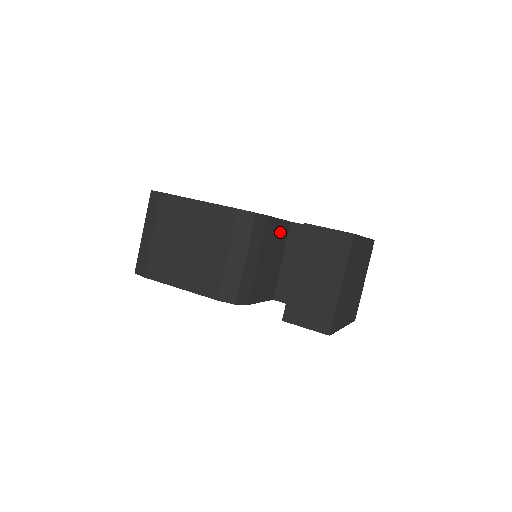
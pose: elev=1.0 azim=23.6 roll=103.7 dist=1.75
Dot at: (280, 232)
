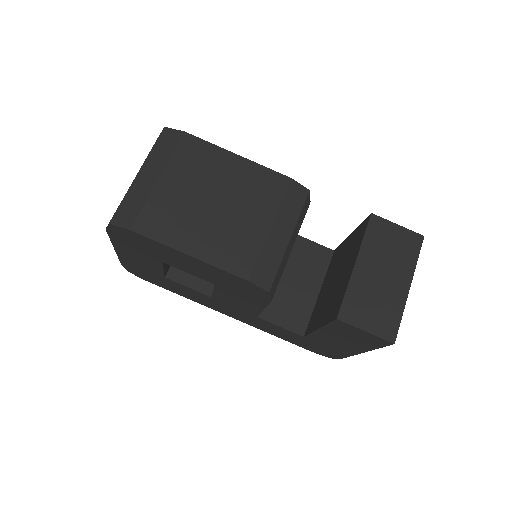
Dot at: occluded
